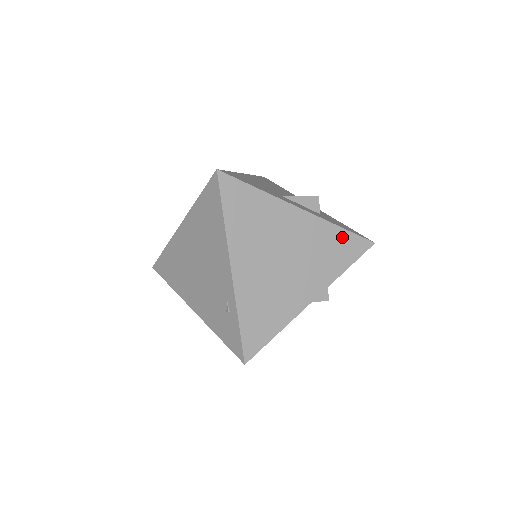
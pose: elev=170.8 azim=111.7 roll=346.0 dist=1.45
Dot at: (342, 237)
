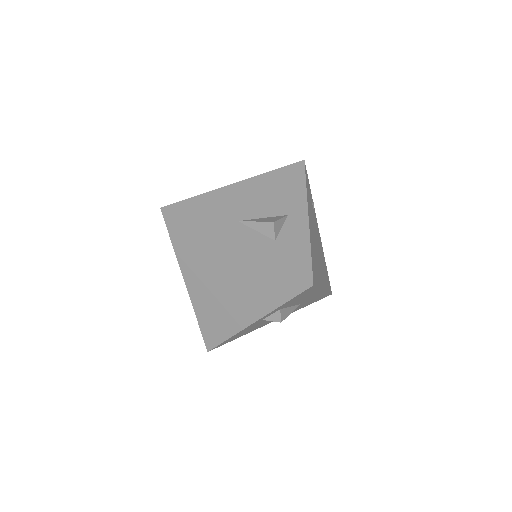
Dot at: (275, 274)
